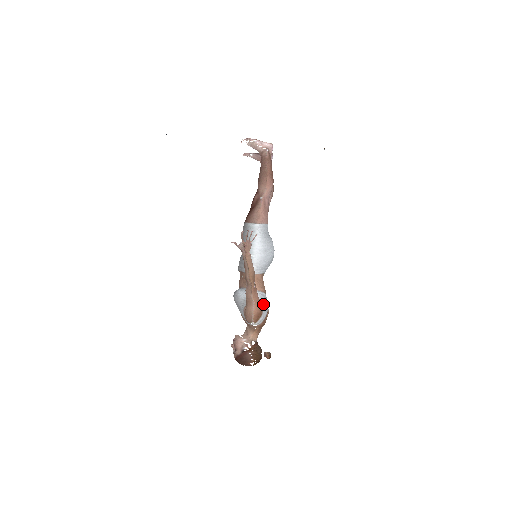
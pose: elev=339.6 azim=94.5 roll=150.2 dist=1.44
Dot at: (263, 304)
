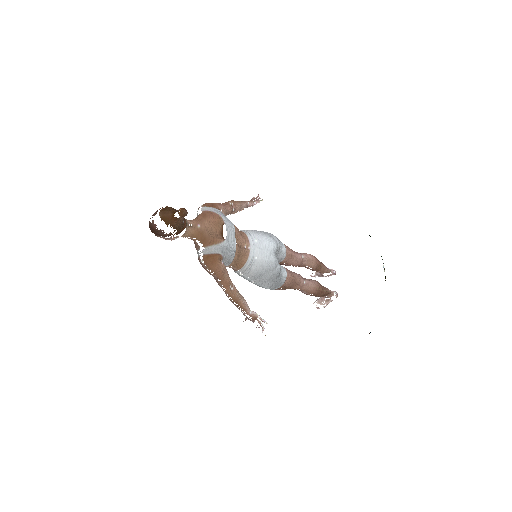
Dot at: (224, 215)
